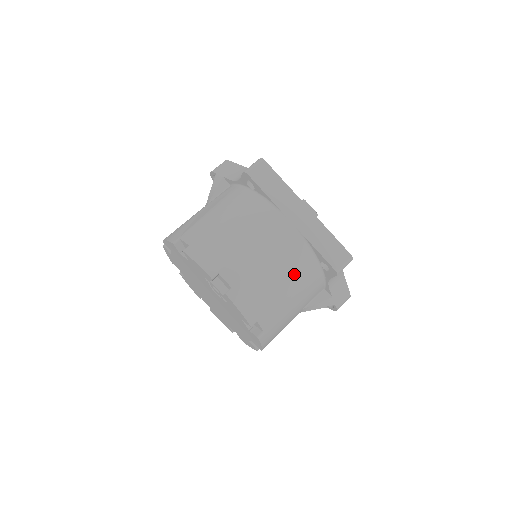
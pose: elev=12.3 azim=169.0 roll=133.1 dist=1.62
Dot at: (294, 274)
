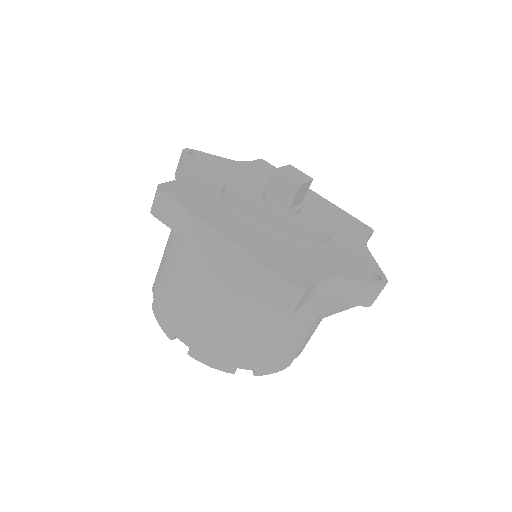
Dot at: (249, 316)
